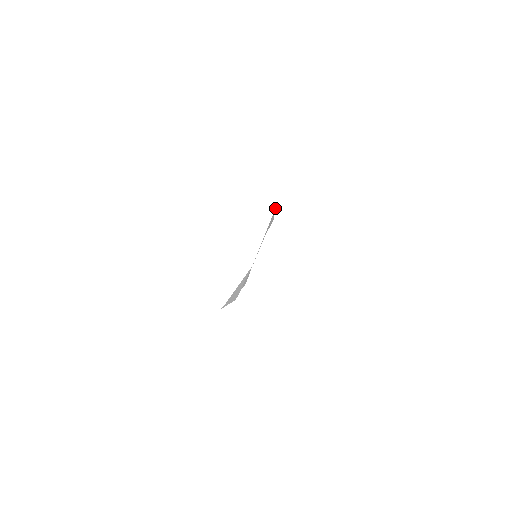
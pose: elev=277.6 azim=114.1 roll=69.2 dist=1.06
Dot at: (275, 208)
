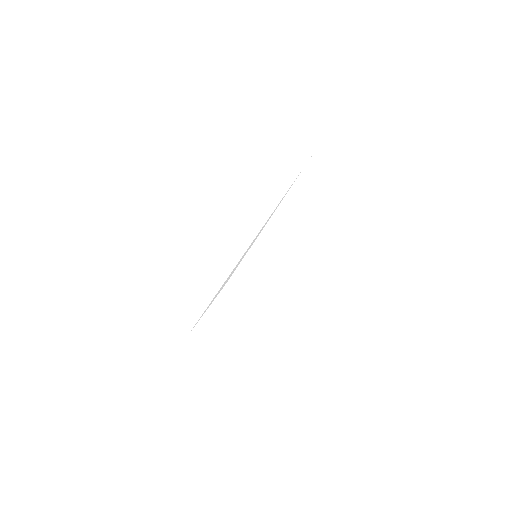
Dot at: occluded
